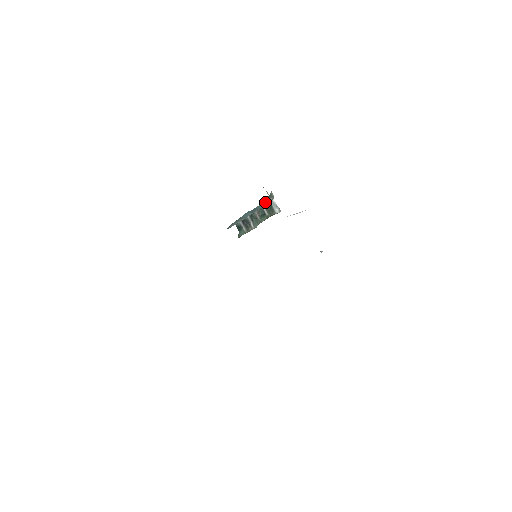
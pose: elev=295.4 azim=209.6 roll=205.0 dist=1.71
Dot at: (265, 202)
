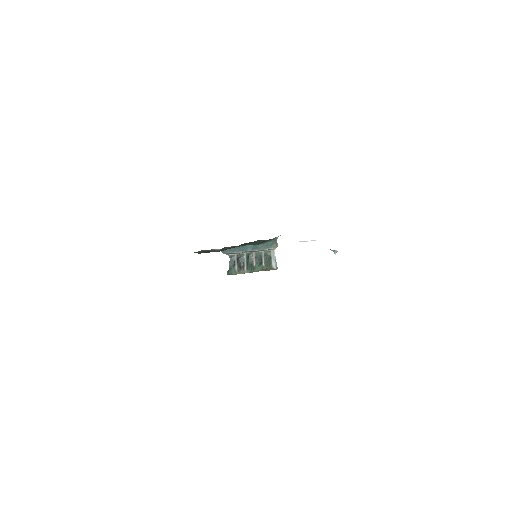
Dot at: (268, 245)
